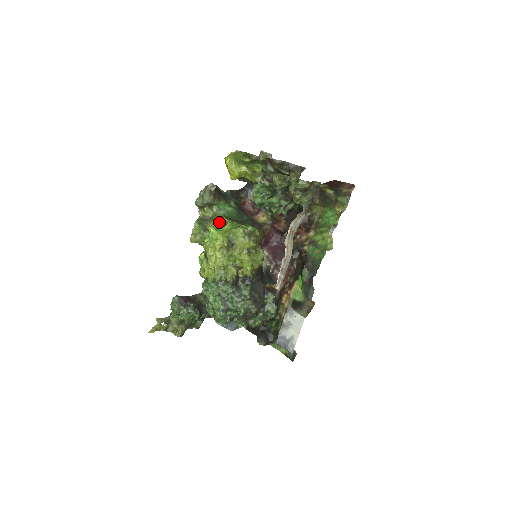
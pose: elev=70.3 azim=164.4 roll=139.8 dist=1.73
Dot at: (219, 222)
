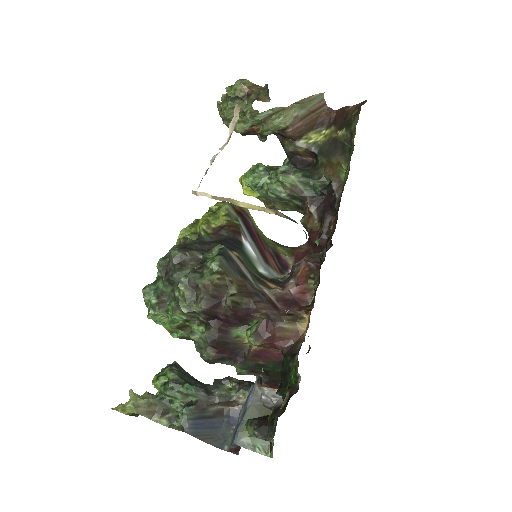
Dot at: occluded
